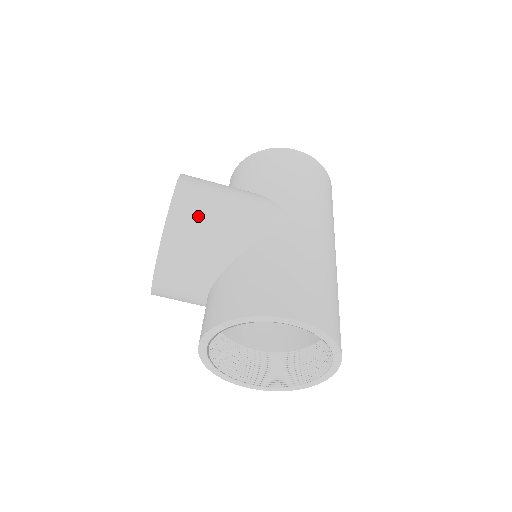
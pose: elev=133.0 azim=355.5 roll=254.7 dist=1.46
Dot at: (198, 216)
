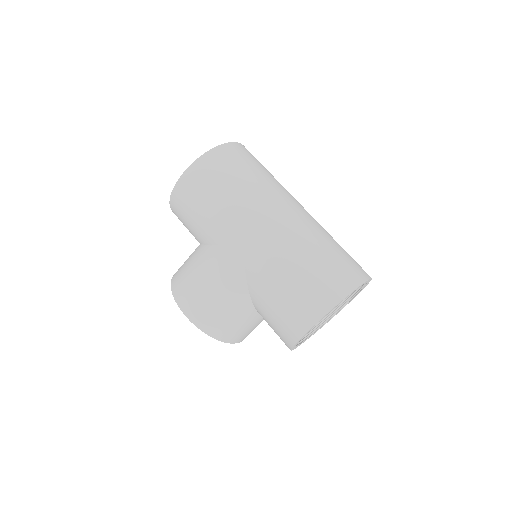
Dot at: (211, 314)
